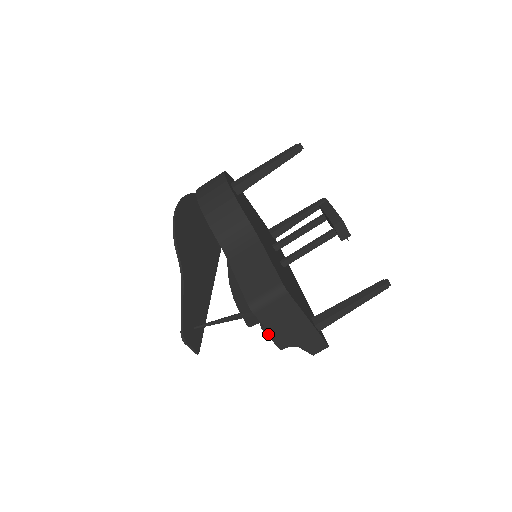
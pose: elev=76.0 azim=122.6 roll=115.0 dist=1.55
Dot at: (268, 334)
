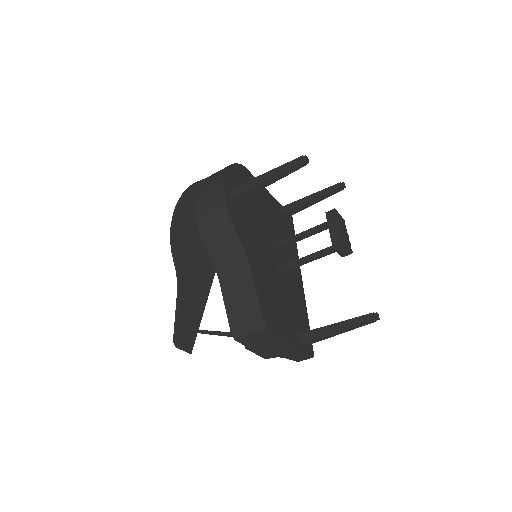
Dot at: (252, 351)
